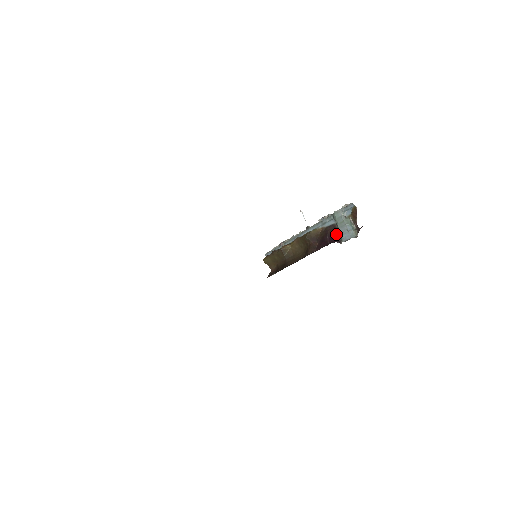
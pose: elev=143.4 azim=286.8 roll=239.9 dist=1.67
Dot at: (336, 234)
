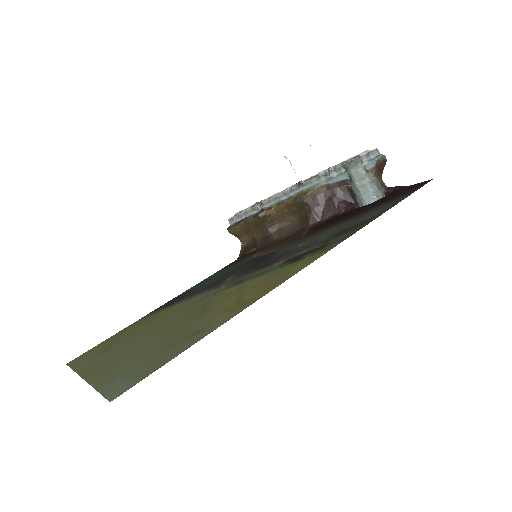
Dot at: (350, 194)
